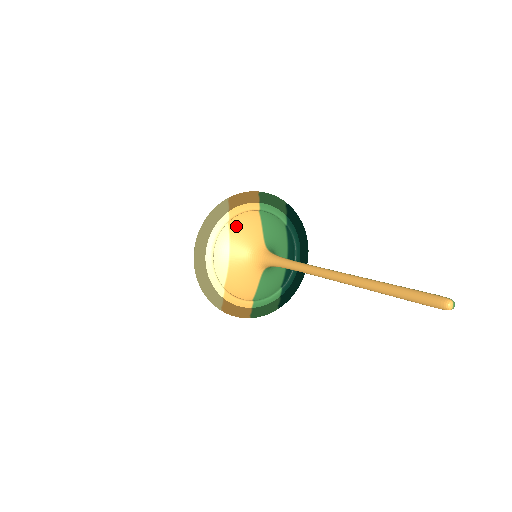
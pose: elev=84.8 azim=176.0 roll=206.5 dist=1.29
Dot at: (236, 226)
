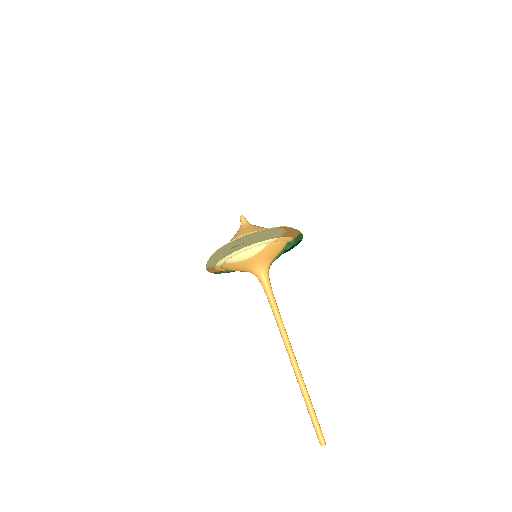
Dot at: (271, 247)
